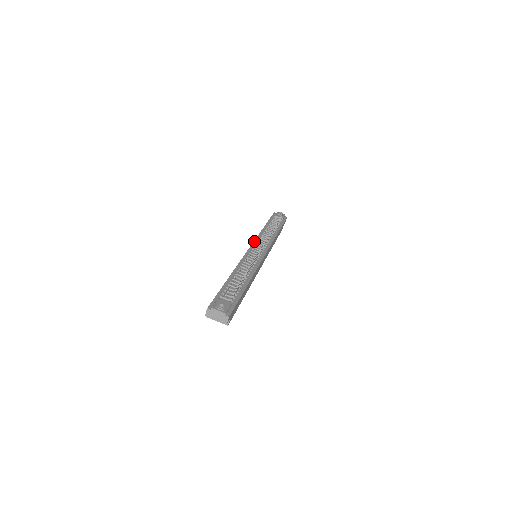
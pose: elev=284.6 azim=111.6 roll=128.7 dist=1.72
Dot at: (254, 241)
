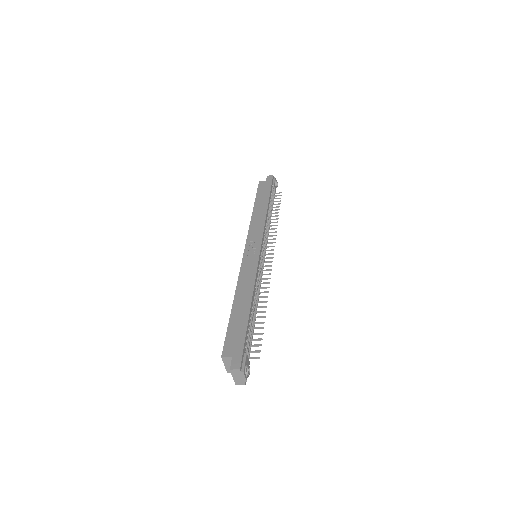
Dot at: (263, 235)
